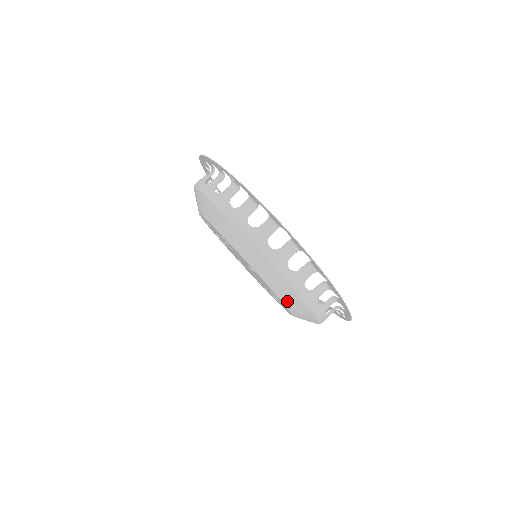
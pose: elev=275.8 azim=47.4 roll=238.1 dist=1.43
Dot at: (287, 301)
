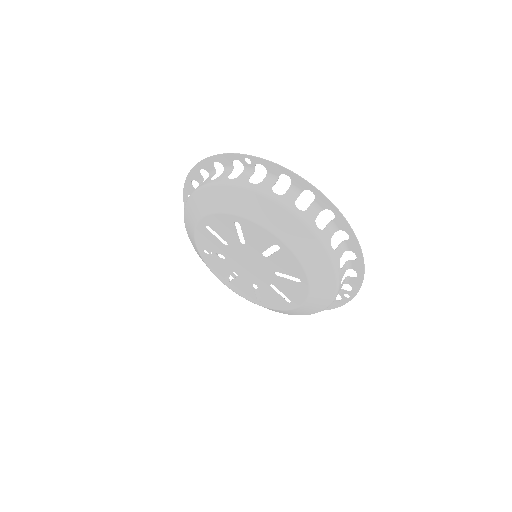
Dot at: (312, 269)
